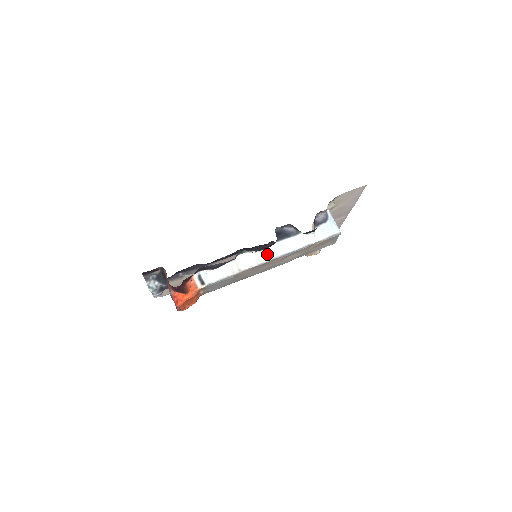
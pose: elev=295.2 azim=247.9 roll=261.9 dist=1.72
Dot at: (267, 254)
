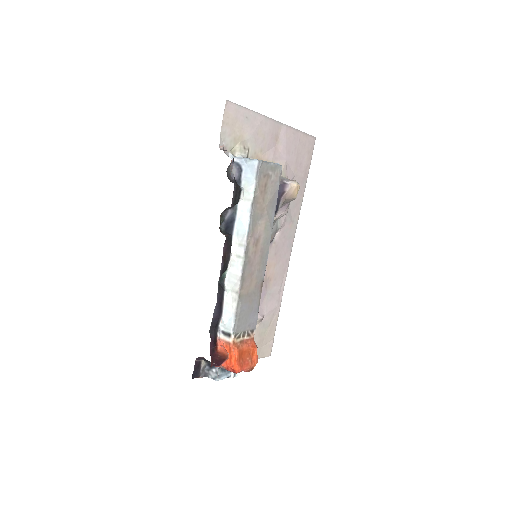
Dot at: (238, 254)
